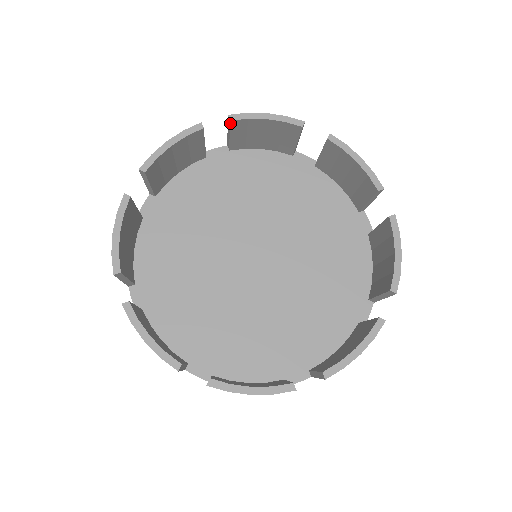
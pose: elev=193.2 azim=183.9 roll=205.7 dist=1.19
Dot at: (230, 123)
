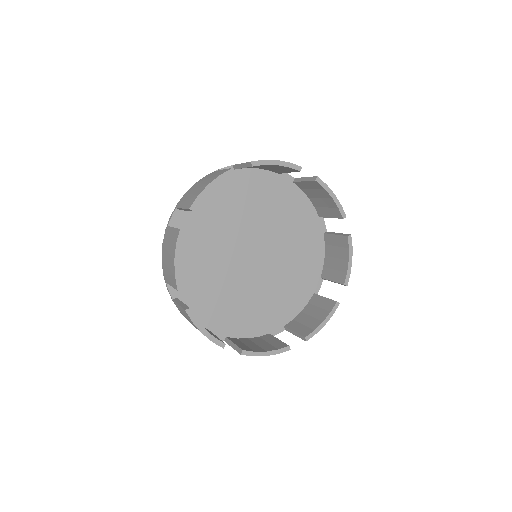
Dot at: (251, 166)
